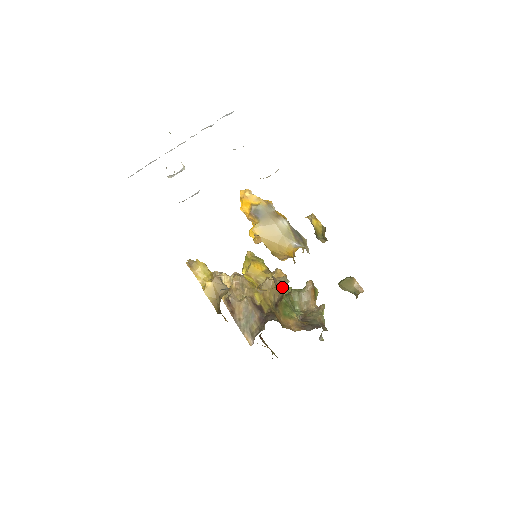
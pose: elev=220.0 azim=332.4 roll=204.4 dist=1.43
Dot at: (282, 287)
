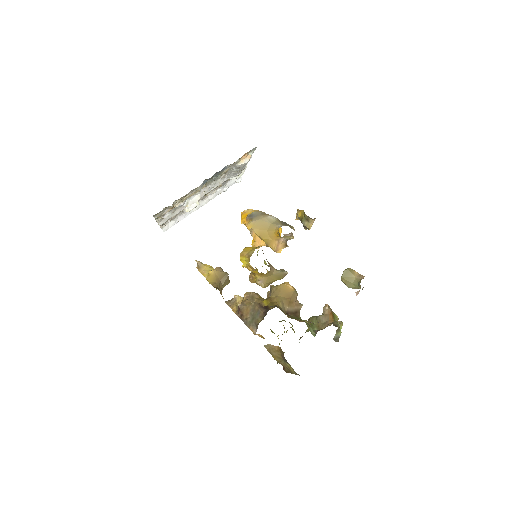
Dot at: (293, 300)
